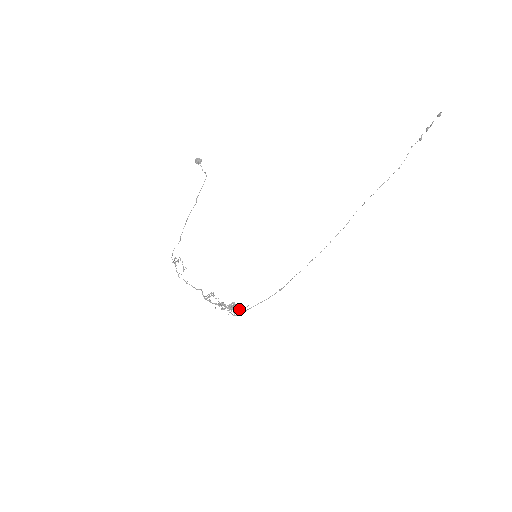
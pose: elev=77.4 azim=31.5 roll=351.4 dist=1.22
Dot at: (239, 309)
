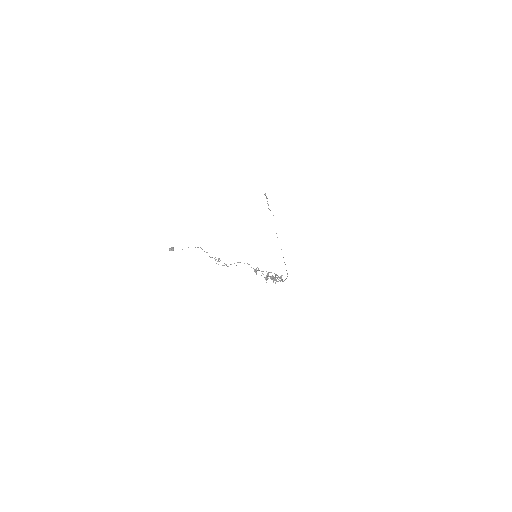
Dot at: occluded
